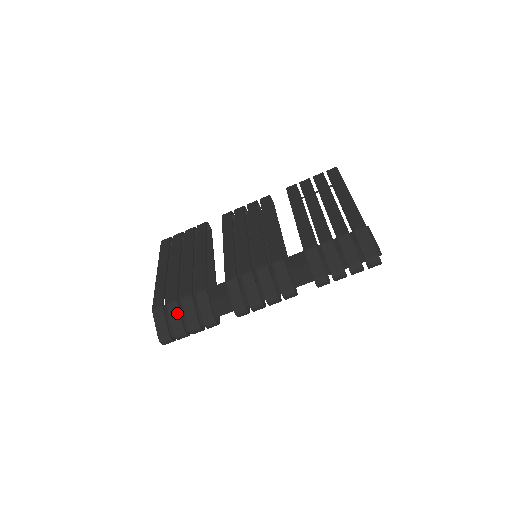
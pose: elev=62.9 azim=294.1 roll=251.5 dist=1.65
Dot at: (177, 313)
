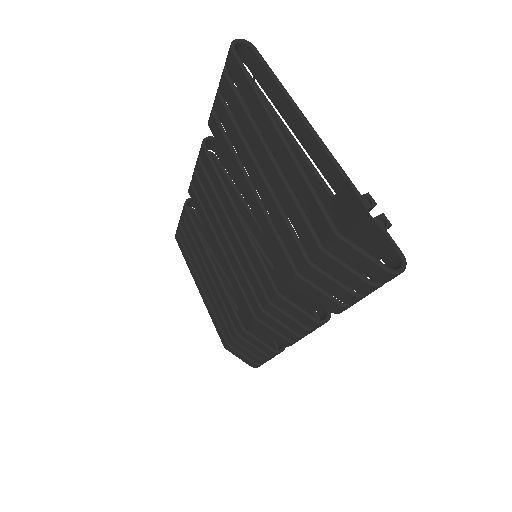
Dot at: (243, 350)
